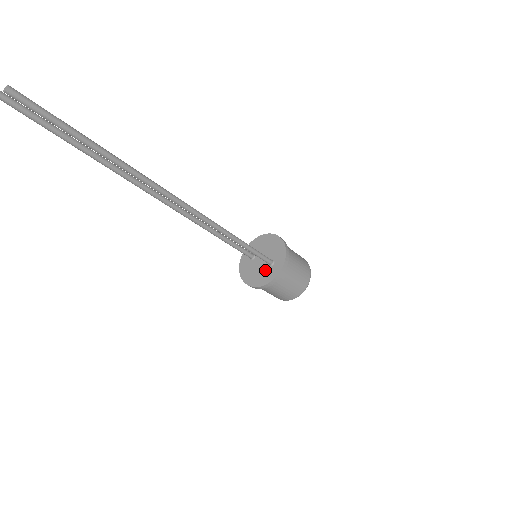
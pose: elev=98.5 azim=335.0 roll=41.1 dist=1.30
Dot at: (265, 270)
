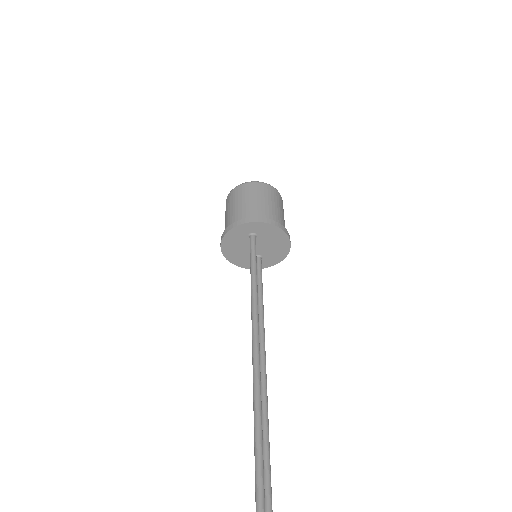
Dot at: (248, 257)
